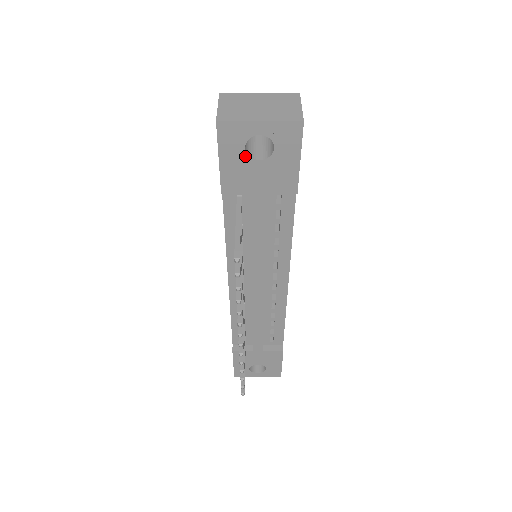
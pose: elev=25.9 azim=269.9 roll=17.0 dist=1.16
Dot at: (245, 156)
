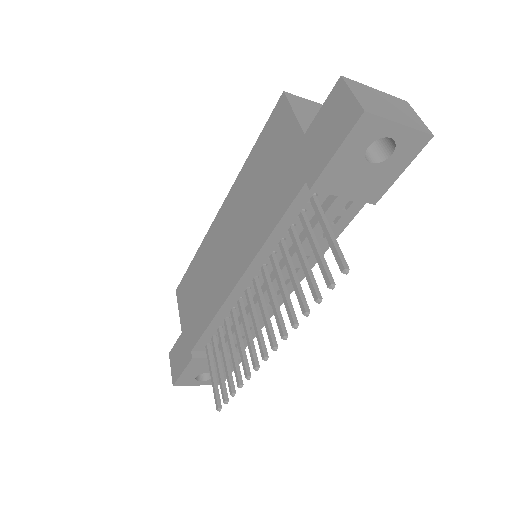
Dot at: (361, 155)
